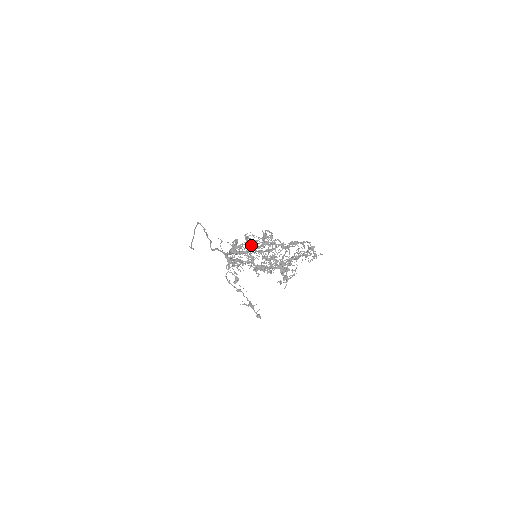
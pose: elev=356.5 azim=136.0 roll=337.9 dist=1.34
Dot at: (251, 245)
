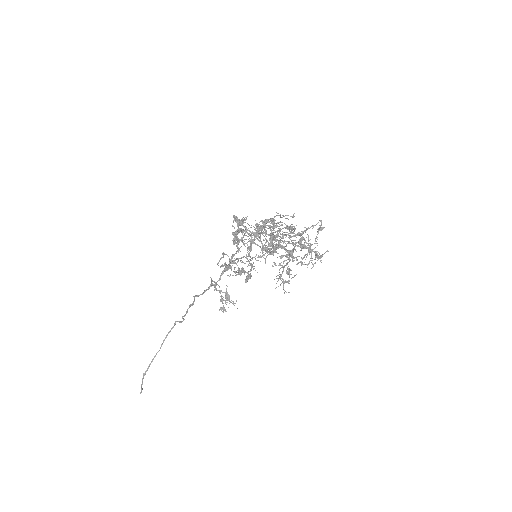
Dot at: occluded
